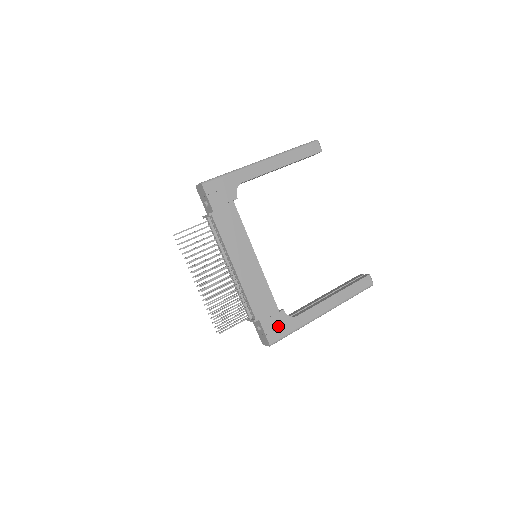
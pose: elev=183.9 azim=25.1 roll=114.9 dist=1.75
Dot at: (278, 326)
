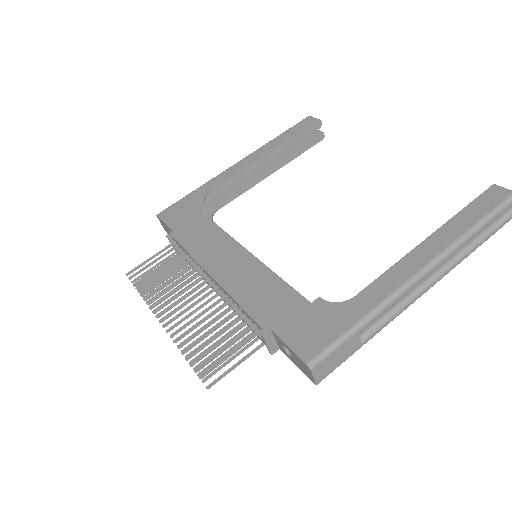
Dot at: (316, 326)
